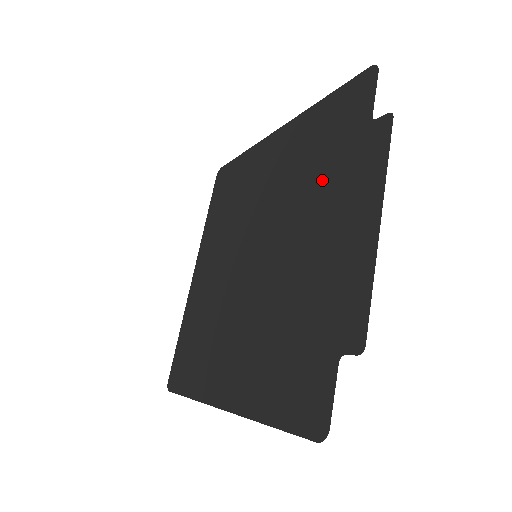
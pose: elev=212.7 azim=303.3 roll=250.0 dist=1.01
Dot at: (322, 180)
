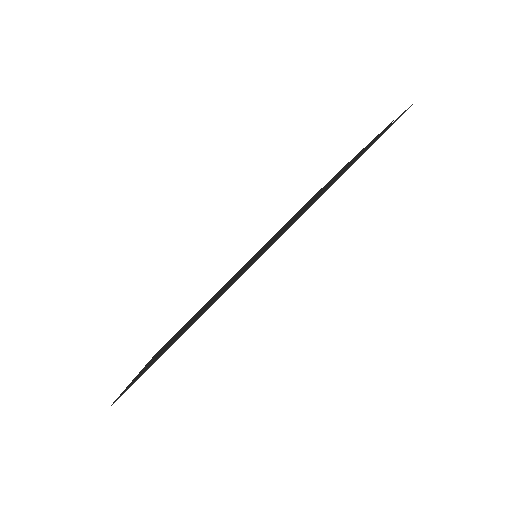
Dot at: occluded
